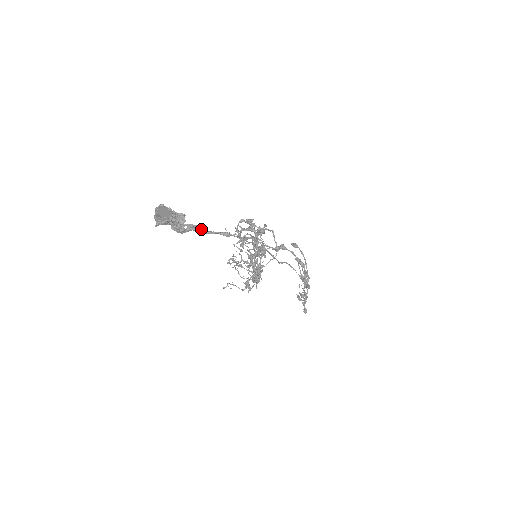
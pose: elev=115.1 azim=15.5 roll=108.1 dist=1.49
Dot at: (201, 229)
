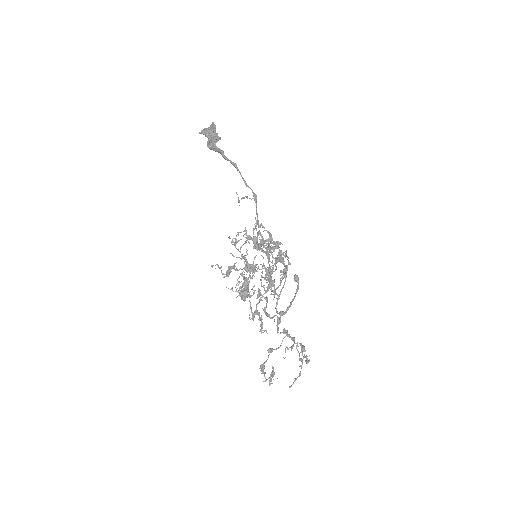
Dot at: (222, 152)
